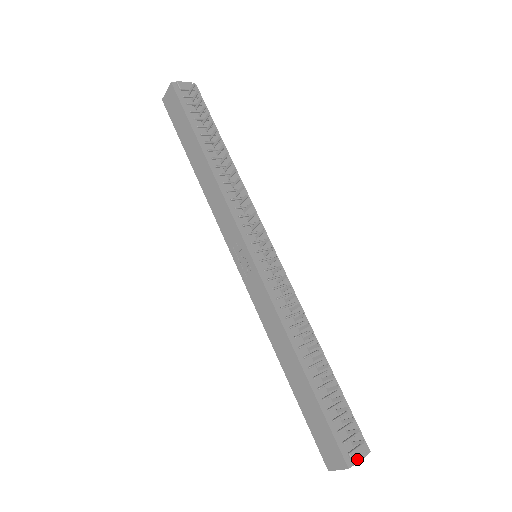
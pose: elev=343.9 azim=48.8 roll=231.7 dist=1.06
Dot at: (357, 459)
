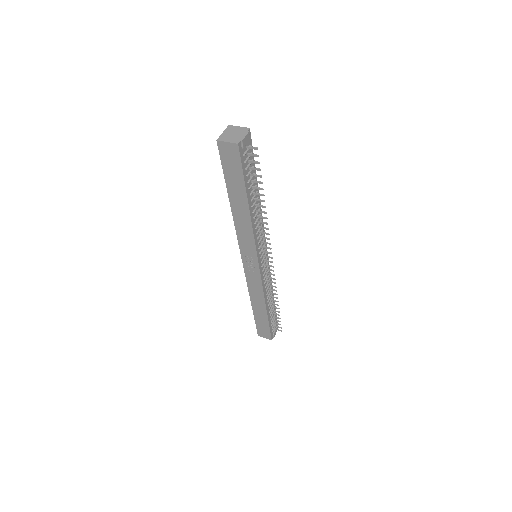
Dot at: (275, 334)
